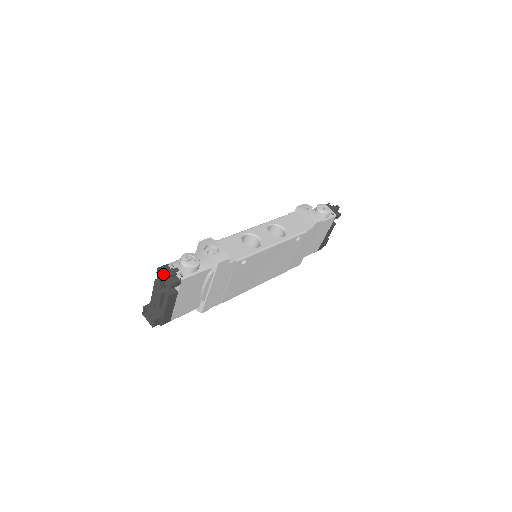
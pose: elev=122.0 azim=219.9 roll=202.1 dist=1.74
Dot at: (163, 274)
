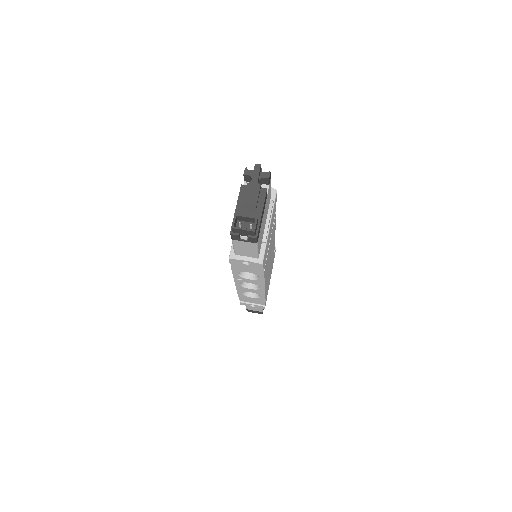
Dot at: (257, 167)
